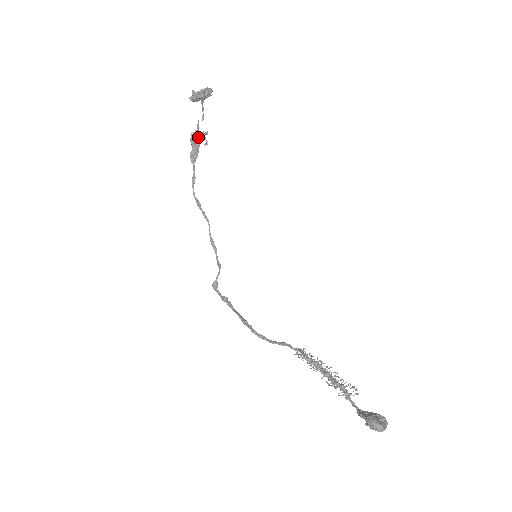
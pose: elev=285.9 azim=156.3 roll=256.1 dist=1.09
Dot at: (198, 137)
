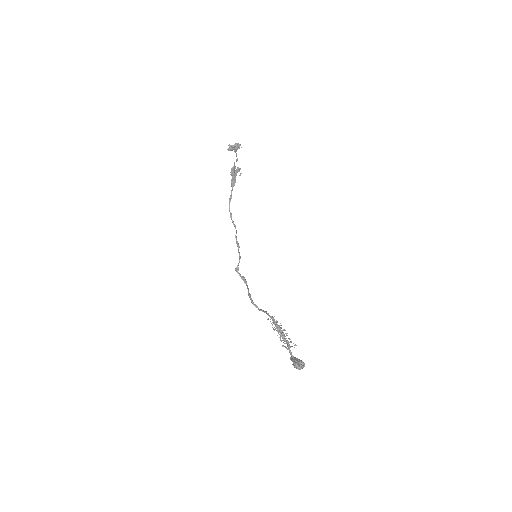
Dot at: (235, 170)
